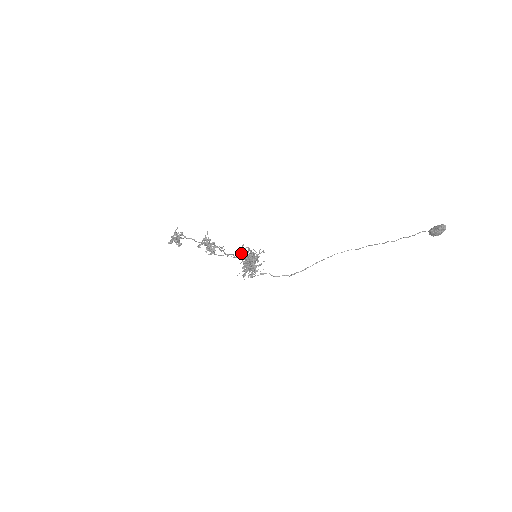
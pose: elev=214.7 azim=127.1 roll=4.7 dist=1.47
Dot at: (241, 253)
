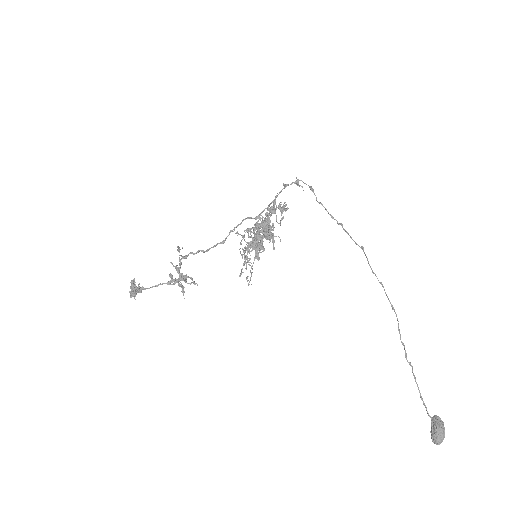
Dot at: (247, 231)
